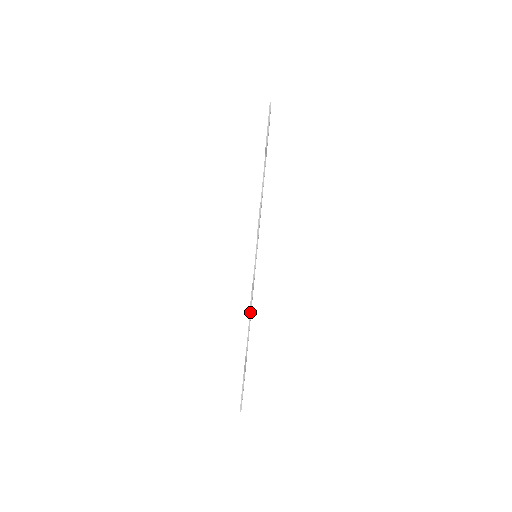
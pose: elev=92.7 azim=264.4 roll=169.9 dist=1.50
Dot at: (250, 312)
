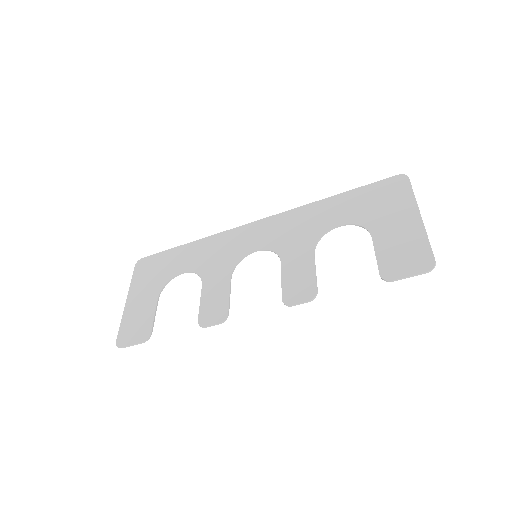
Dot at: (208, 326)
